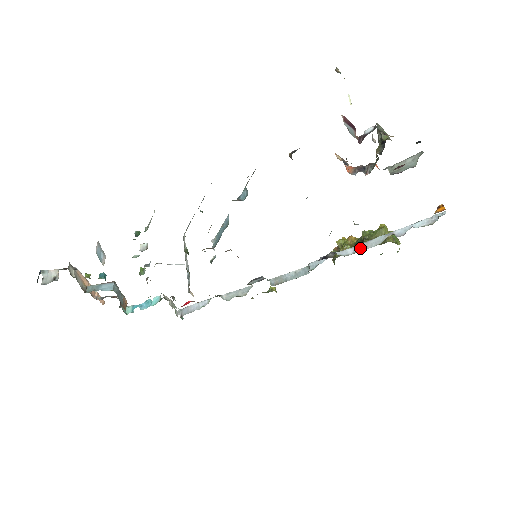
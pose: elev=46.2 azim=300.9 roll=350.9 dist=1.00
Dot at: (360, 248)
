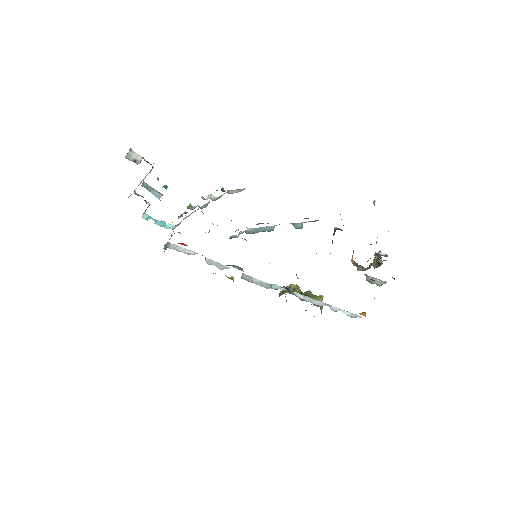
Dot at: (308, 299)
